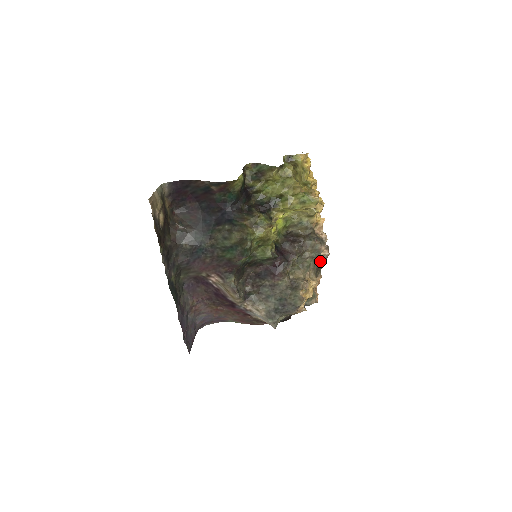
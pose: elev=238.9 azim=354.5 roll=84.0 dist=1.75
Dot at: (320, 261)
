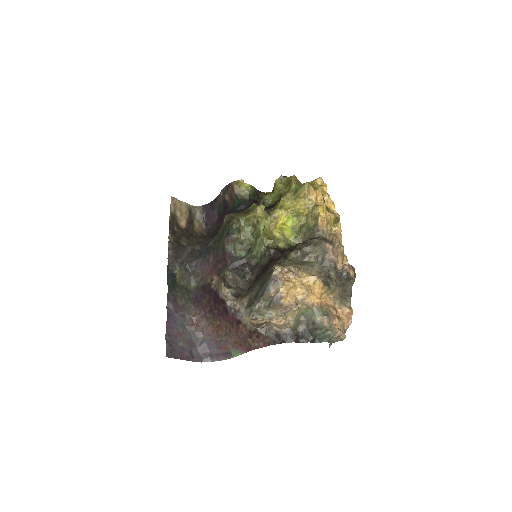
Dot at: (337, 275)
